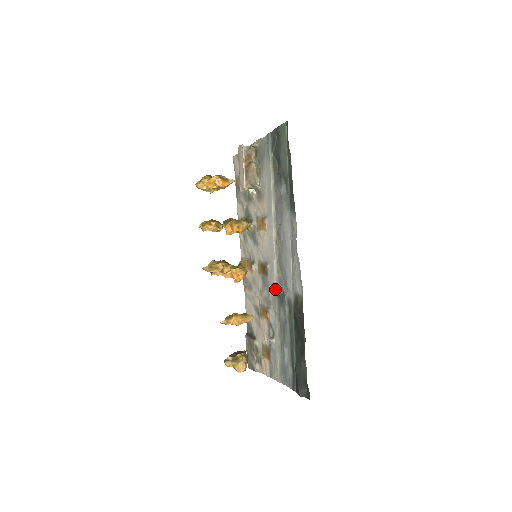
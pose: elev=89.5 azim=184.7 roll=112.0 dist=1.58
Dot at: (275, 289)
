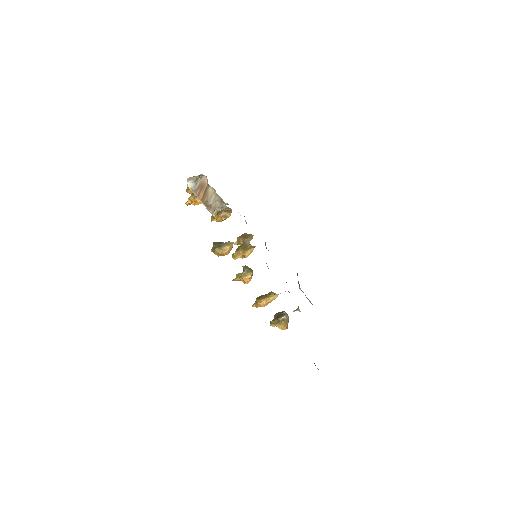
Dot at: occluded
